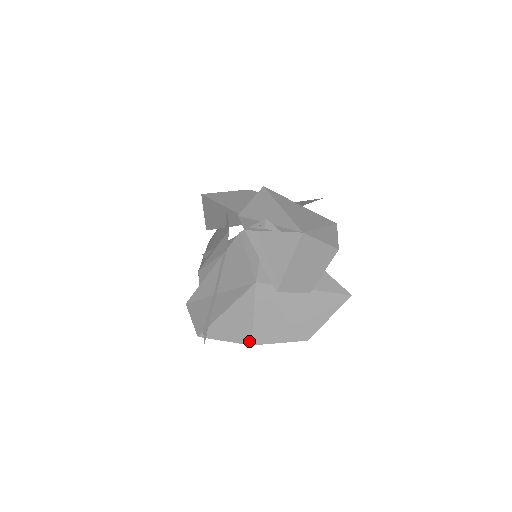
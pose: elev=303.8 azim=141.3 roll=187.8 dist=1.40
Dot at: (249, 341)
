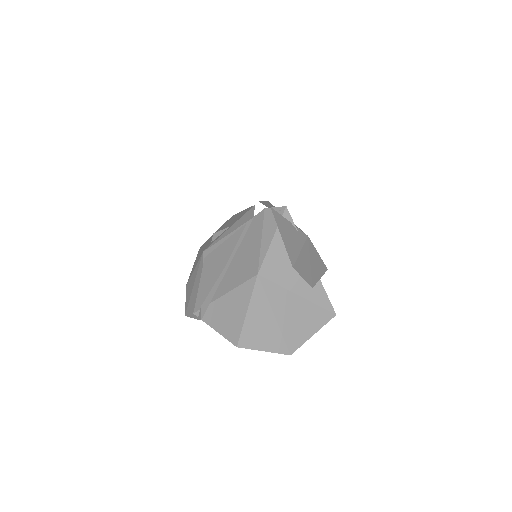
Dot at: (236, 341)
